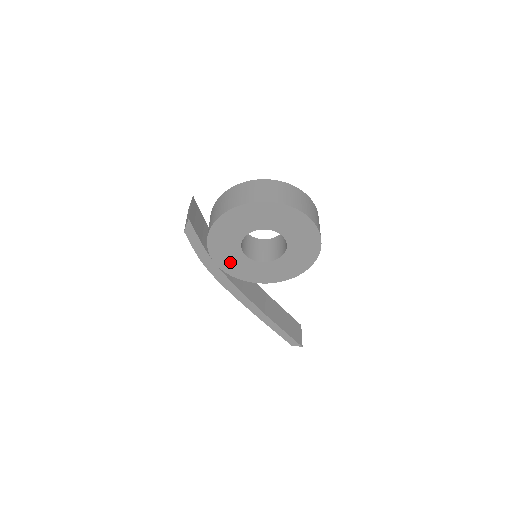
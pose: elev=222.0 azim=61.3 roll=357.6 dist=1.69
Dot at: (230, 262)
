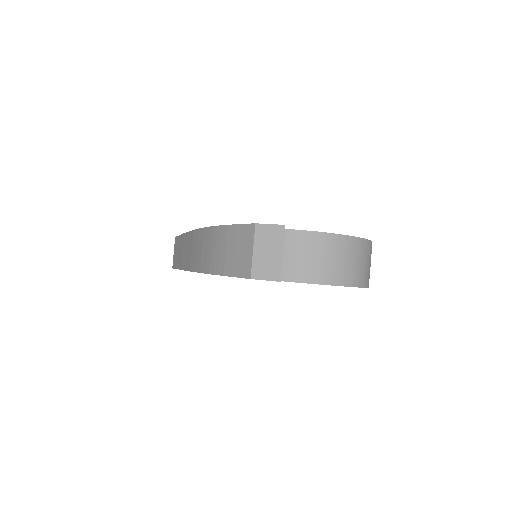
Dot at: occluded
